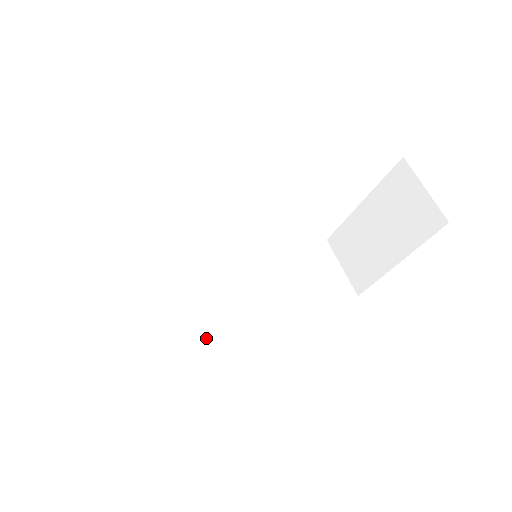
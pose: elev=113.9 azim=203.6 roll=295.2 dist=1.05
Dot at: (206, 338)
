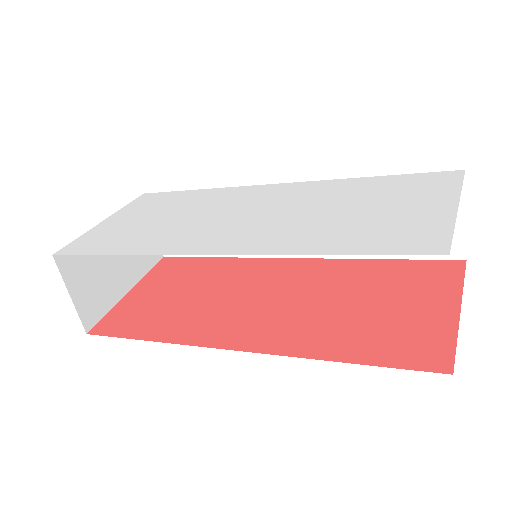
Dot at: (260, 256)
